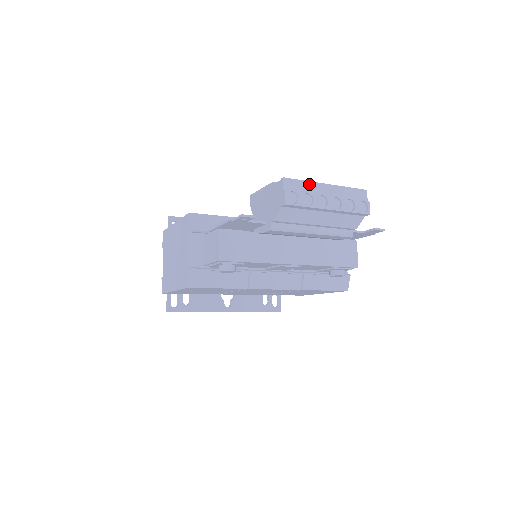
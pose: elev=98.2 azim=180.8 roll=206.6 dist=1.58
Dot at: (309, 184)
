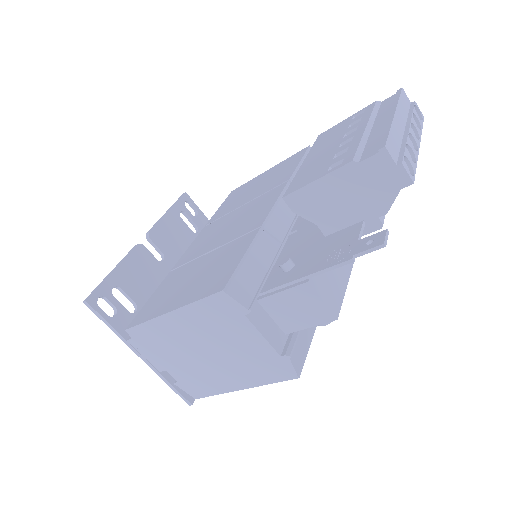
Dot at: (393, 130)
